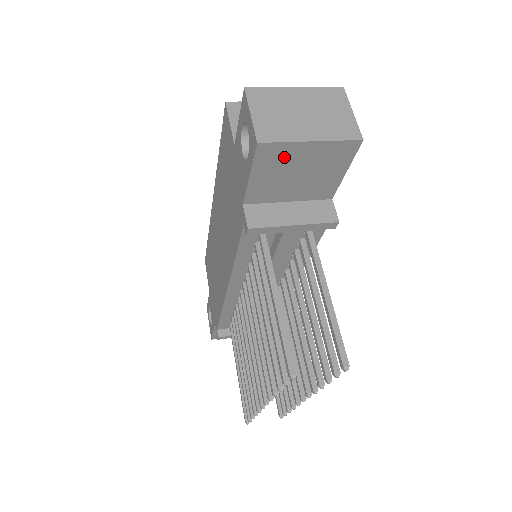
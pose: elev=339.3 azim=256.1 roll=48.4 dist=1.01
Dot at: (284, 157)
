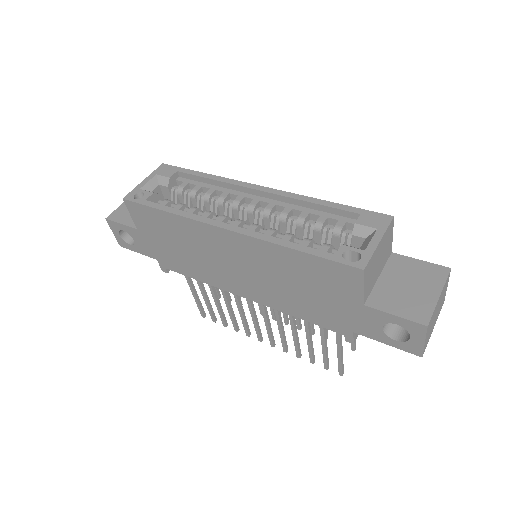
Dot at: occluded
